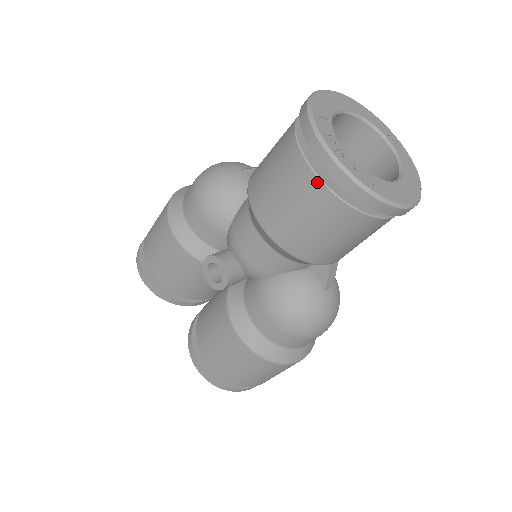
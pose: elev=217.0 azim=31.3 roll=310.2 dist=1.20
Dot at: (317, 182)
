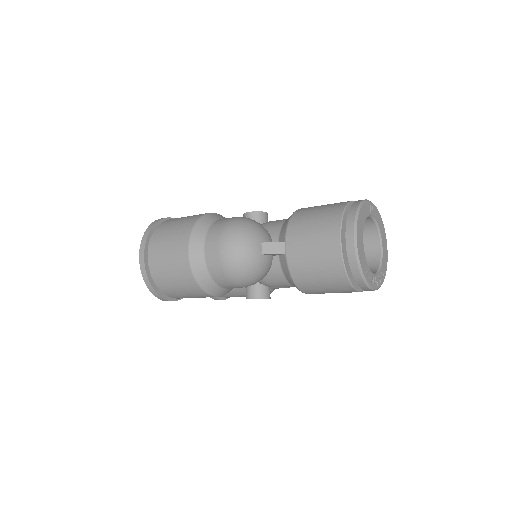
Dot at: occluded
